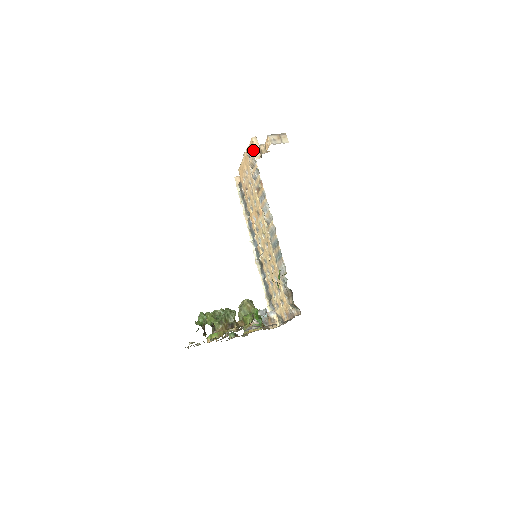
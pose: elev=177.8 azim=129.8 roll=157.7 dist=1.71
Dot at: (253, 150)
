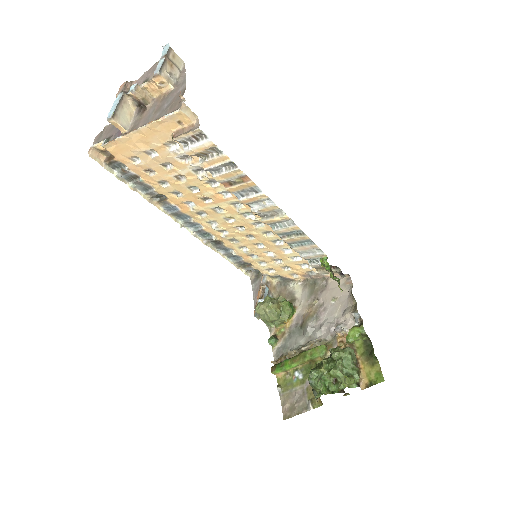
Dot at: (203, 135)
